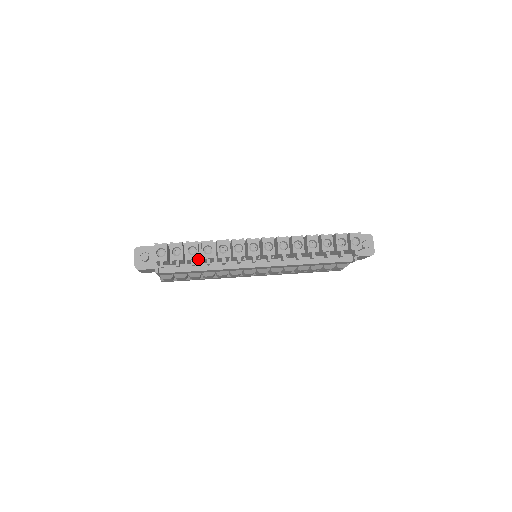
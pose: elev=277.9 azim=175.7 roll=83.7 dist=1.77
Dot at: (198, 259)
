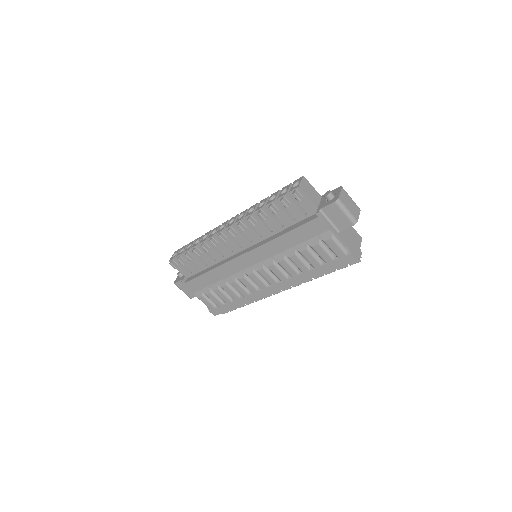
Dot at: (191, 251)
